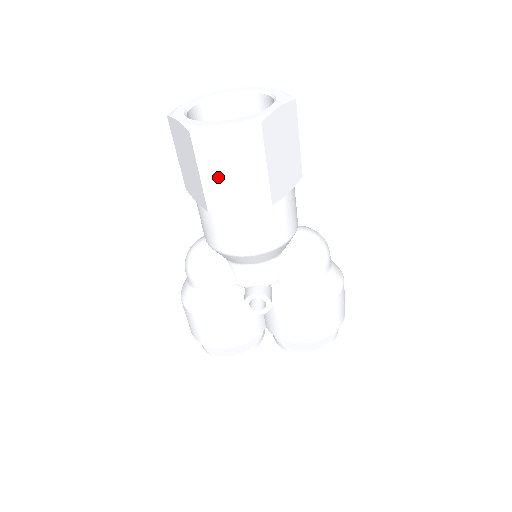
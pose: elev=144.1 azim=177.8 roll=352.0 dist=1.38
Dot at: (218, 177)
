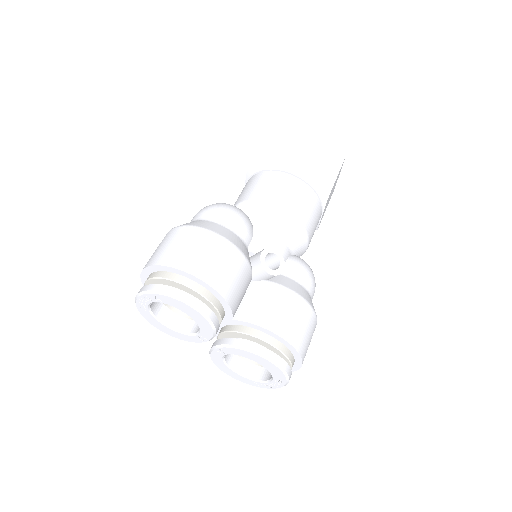
Dot at: (310, 157)
